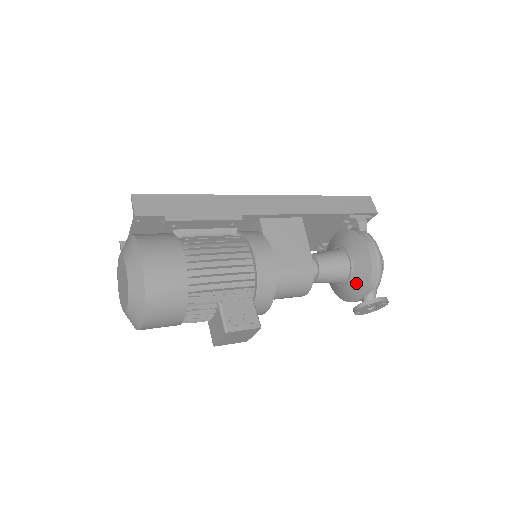
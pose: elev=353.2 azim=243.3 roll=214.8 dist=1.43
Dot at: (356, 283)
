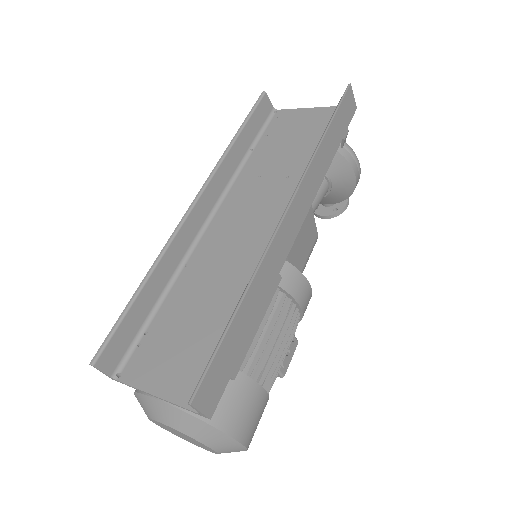
Dot at: (327, 199)
